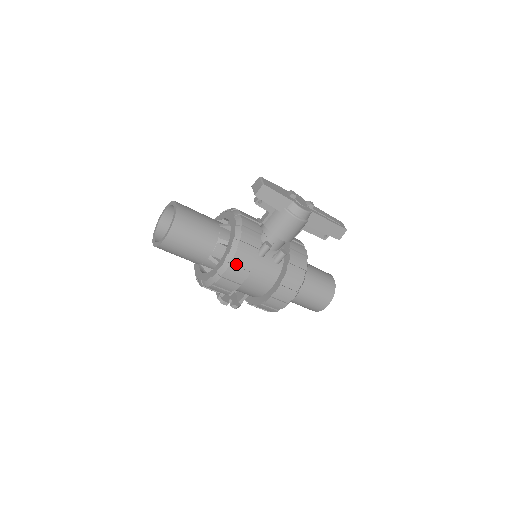
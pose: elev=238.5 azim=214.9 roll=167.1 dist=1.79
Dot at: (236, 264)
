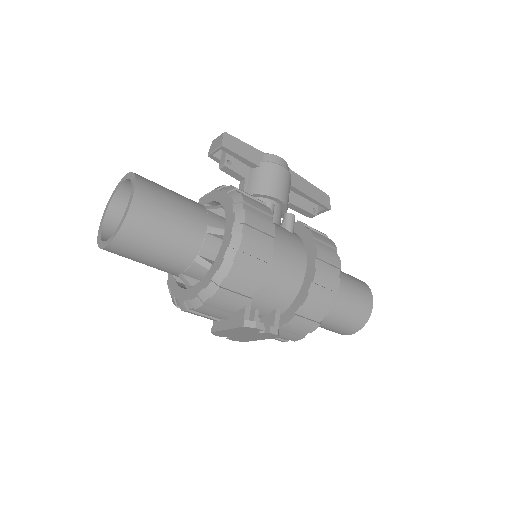
Dot at: (251, 213)
